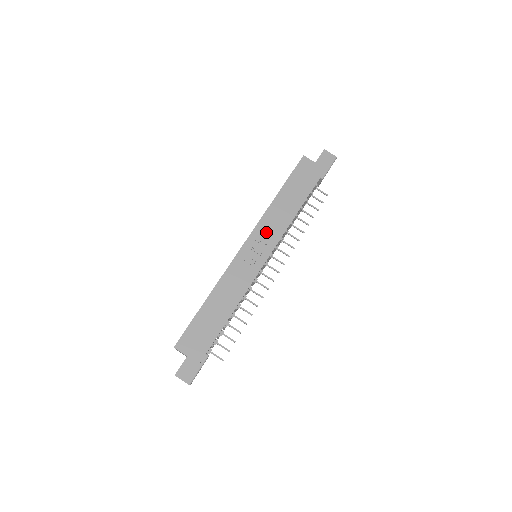
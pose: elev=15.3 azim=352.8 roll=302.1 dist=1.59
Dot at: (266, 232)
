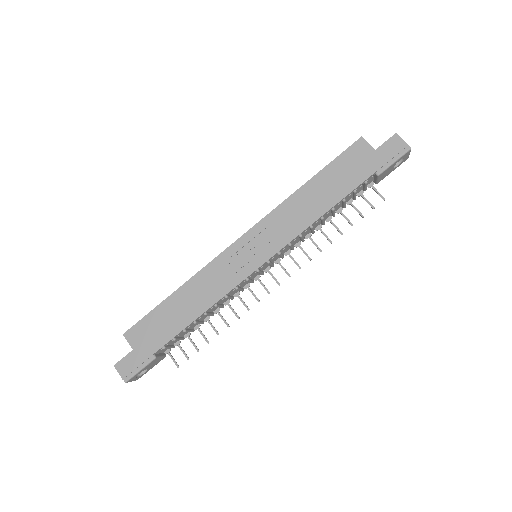
Dot at: (273, 230)
